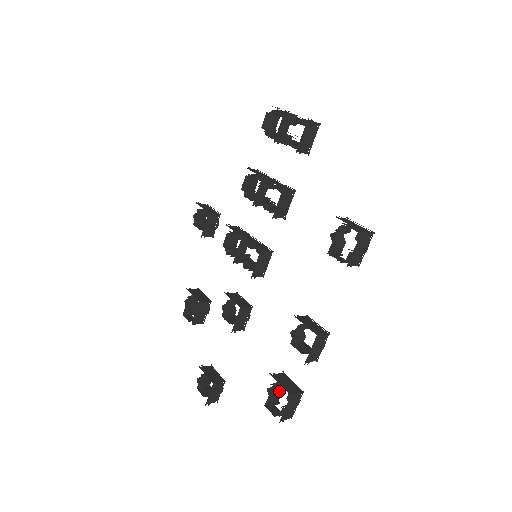
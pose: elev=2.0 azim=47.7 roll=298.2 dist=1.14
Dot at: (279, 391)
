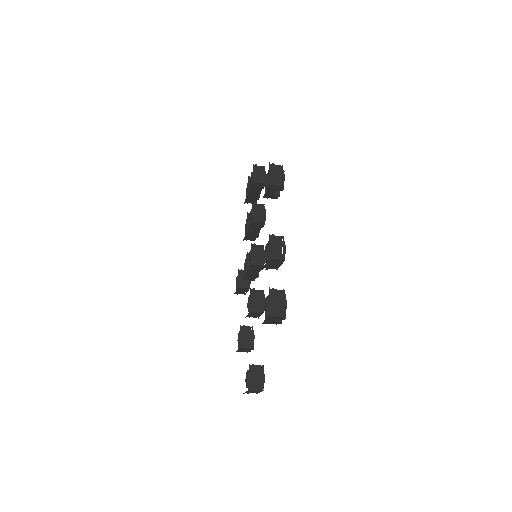
Dot at: occluded
